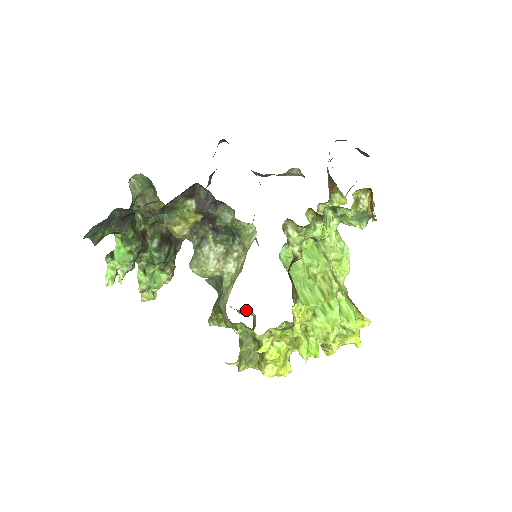
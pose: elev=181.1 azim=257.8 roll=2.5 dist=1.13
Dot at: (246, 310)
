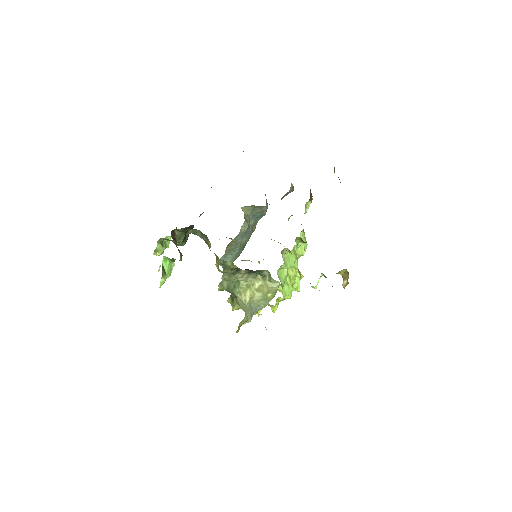
Dot at: occluded
